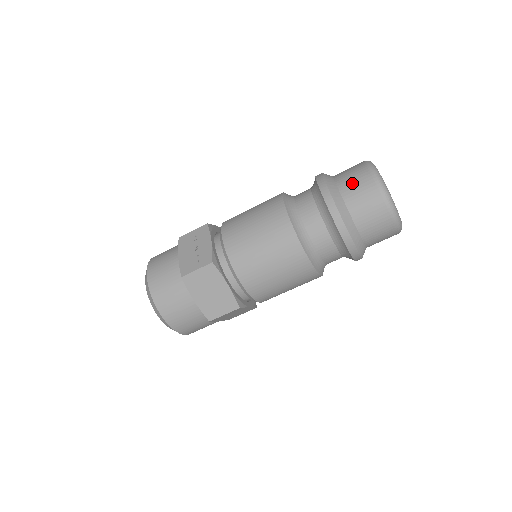
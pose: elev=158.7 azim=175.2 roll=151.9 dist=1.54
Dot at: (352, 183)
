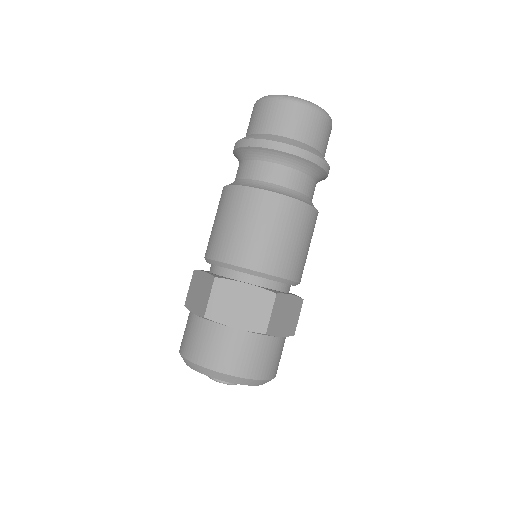
Dot at: occluded
